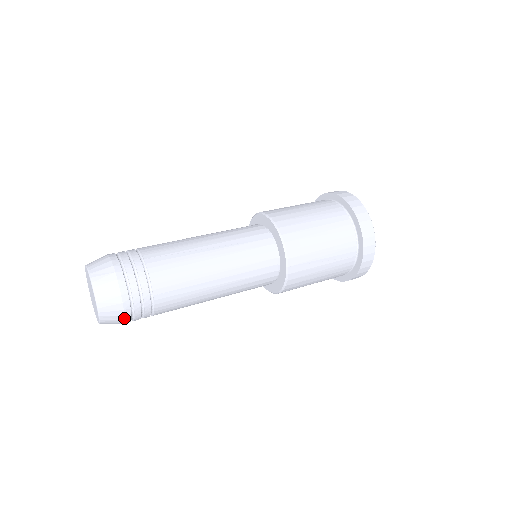
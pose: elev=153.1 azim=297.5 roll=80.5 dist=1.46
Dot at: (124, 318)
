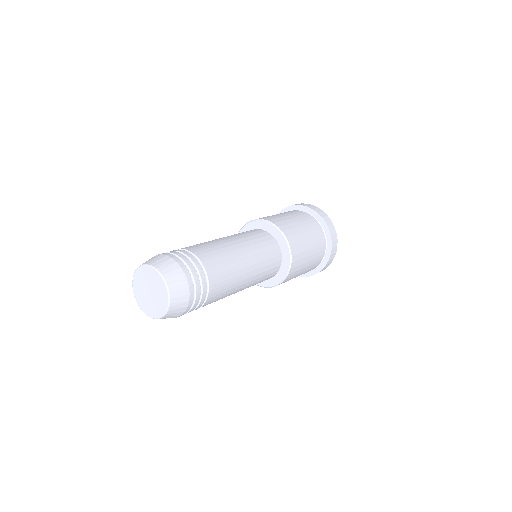
Dot at: (179, 316)
